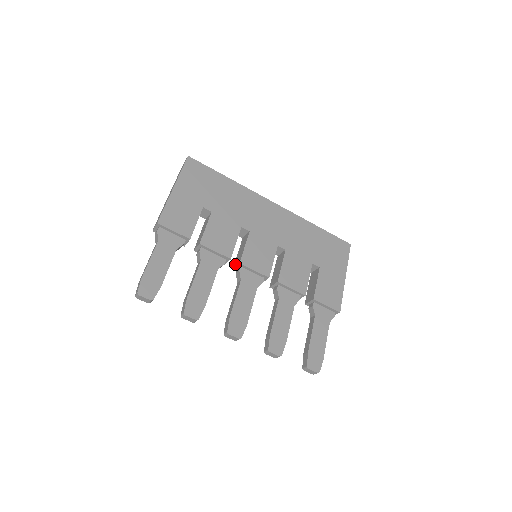
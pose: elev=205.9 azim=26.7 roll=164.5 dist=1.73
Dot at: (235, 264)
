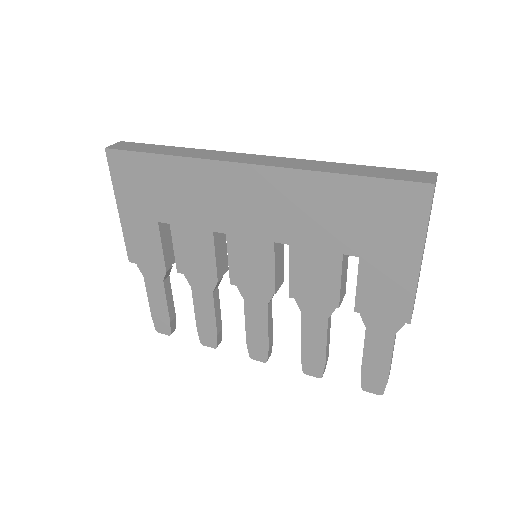
Dot at: occluded
